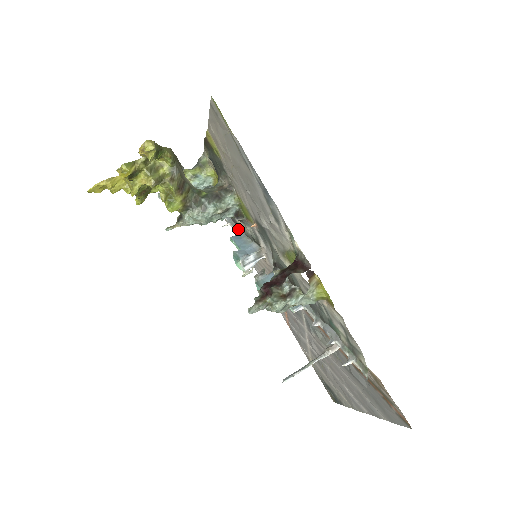
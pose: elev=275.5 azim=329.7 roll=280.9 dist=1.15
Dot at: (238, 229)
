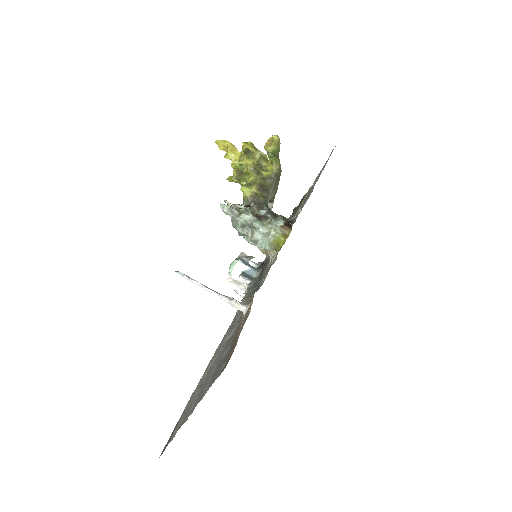
Dot at: occluded
